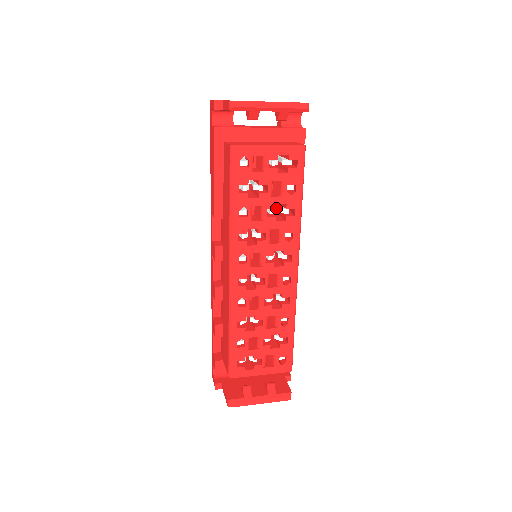
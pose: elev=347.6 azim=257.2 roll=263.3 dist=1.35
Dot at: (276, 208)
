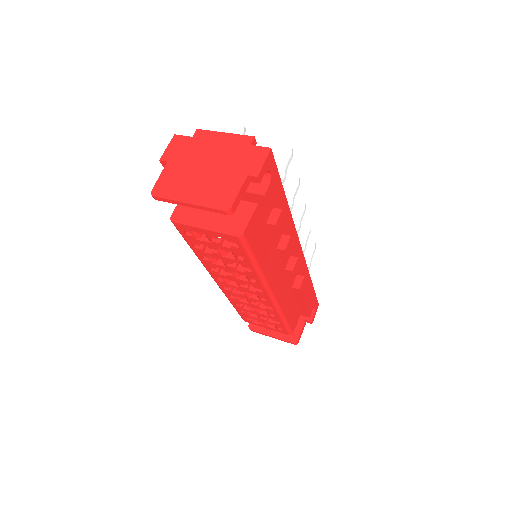
Dot at: occluded
